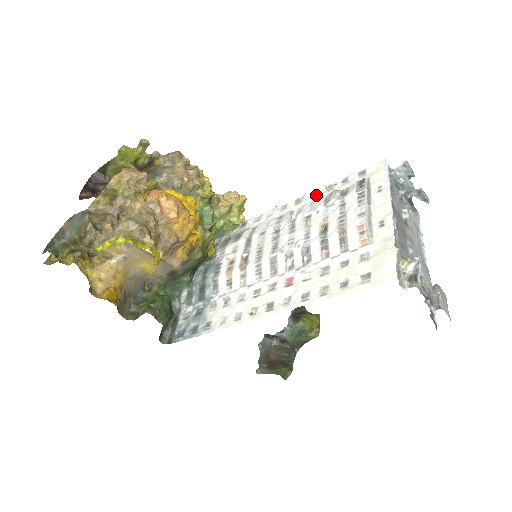
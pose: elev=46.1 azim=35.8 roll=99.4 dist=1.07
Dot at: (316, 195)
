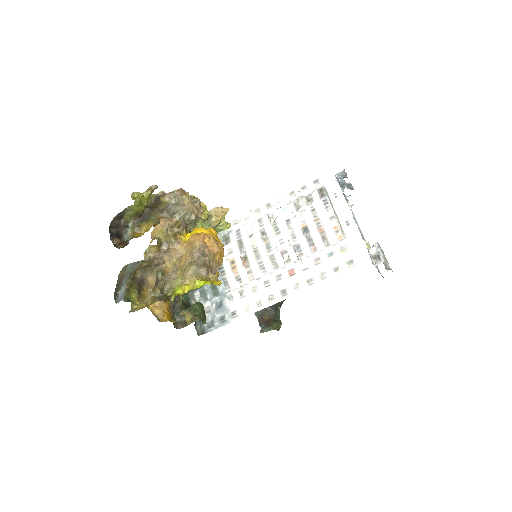
Dot at: (284, 200)
